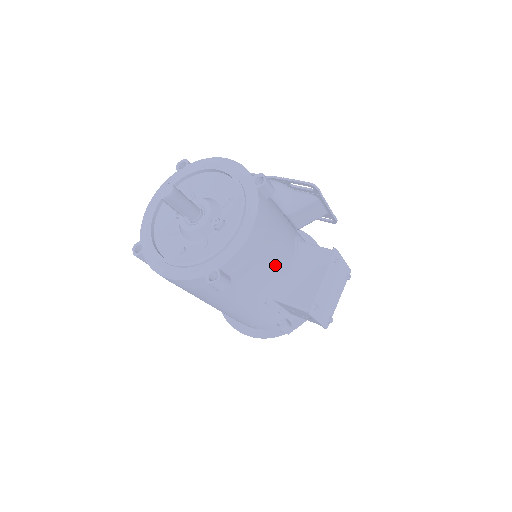
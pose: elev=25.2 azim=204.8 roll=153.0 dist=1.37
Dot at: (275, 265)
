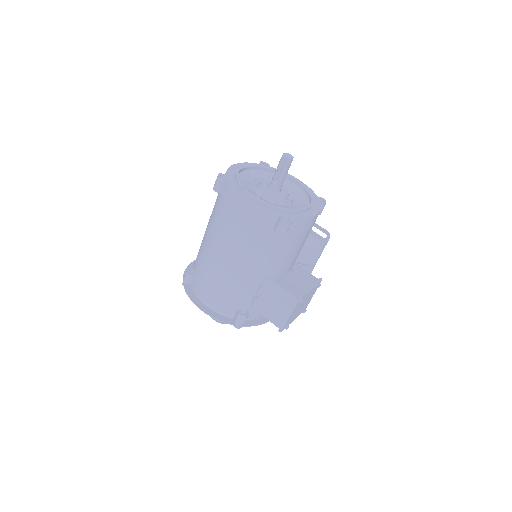
Dot at: (294, 256)
